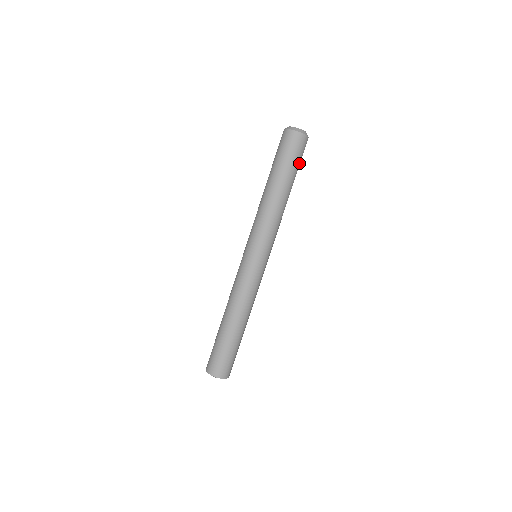
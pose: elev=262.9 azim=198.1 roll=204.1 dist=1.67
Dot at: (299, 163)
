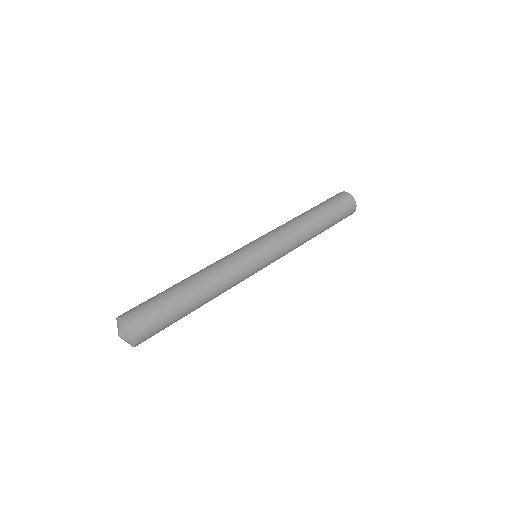
Dot at: (338, 221)
